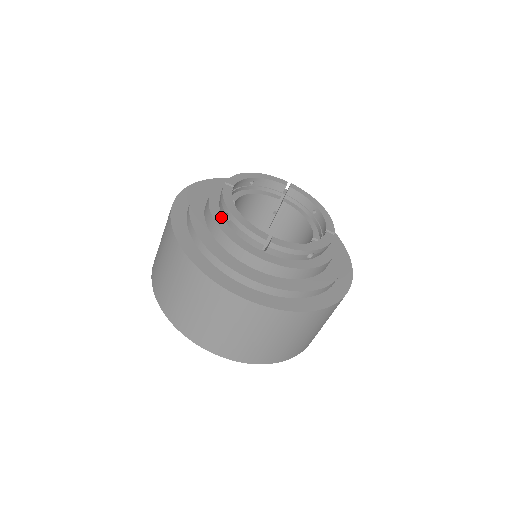
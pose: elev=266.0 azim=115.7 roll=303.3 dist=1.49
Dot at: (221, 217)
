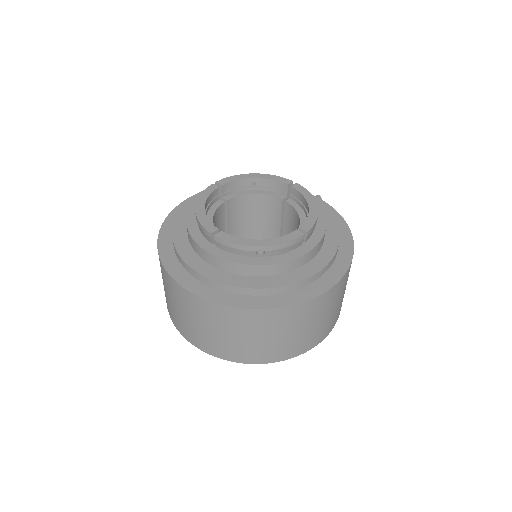
Dot at: occluded
